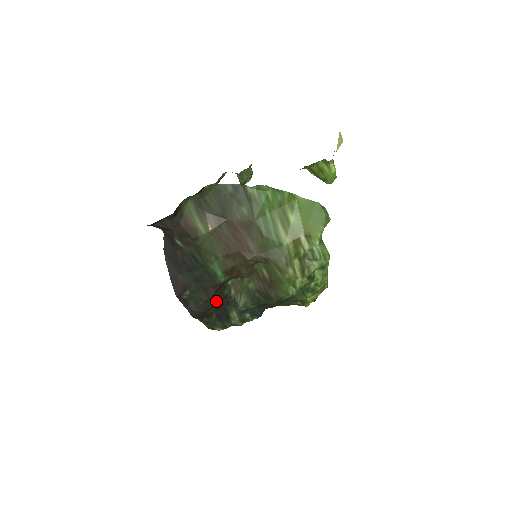
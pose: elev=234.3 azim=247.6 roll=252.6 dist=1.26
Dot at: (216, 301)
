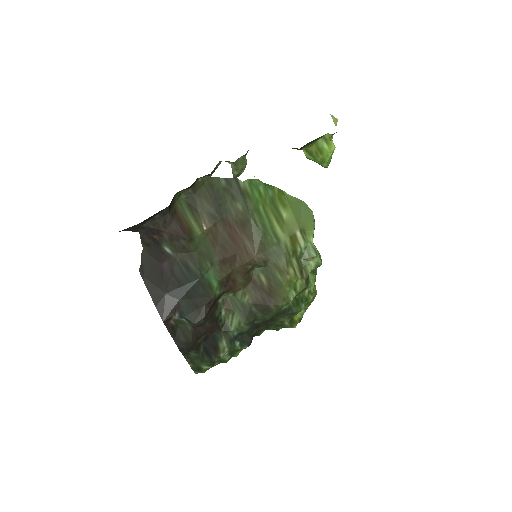
Dot at: (207, 325)
